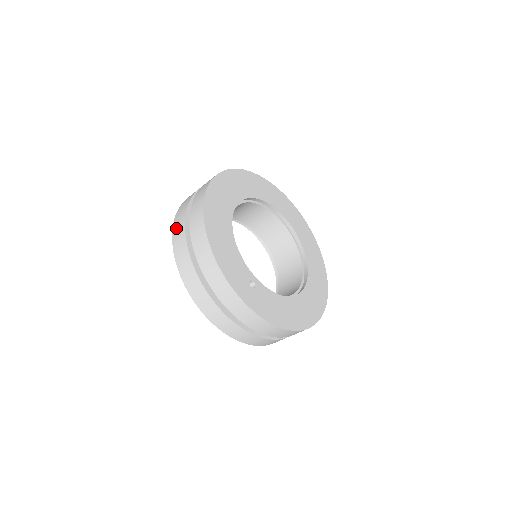
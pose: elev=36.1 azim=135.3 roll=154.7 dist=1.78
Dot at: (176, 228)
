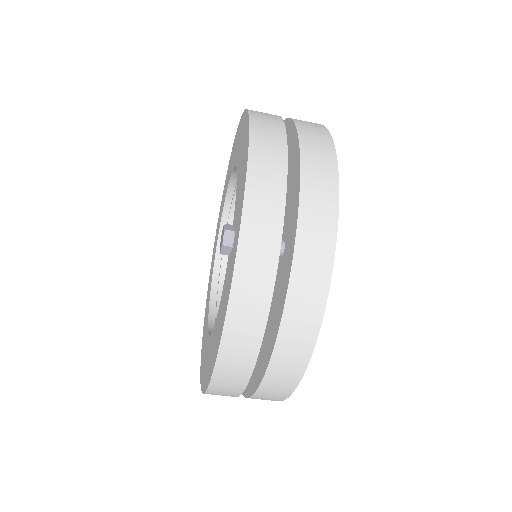
Dot at: (259, 112)
